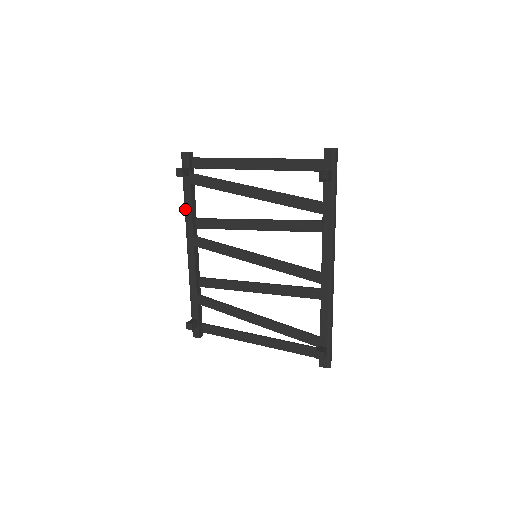
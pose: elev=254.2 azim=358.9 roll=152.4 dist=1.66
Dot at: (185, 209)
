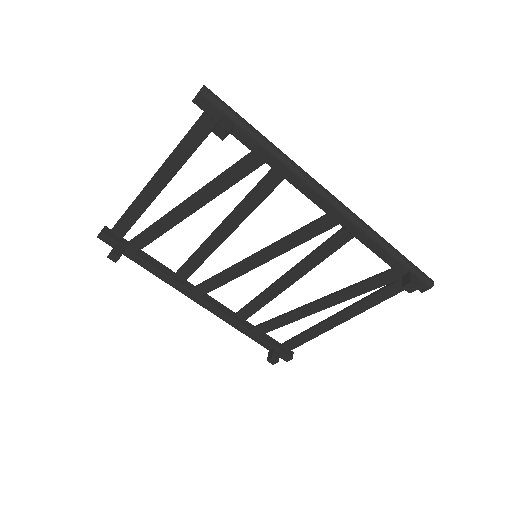
Dot at: occluded
